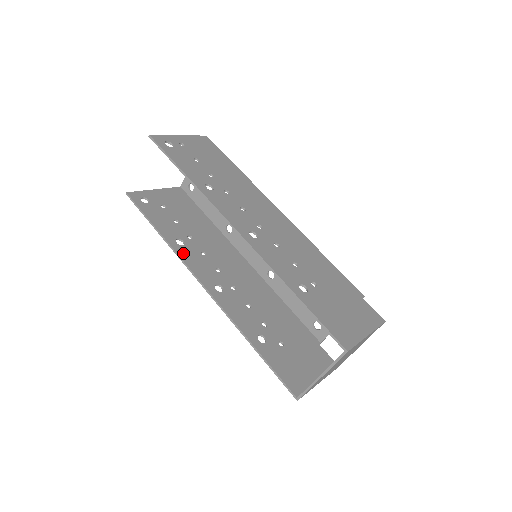
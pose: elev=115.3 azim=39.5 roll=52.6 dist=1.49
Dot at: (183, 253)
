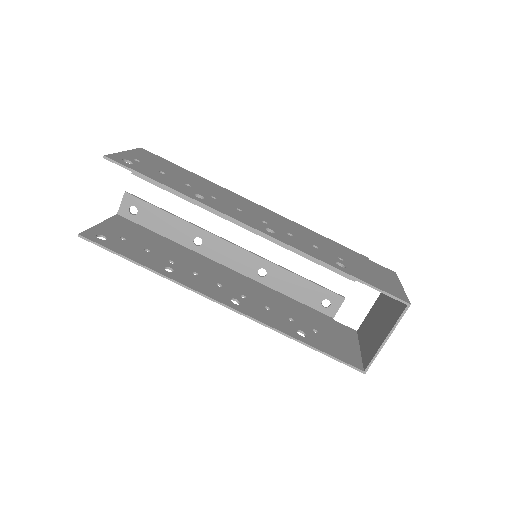
Dot at: (181, 279)
